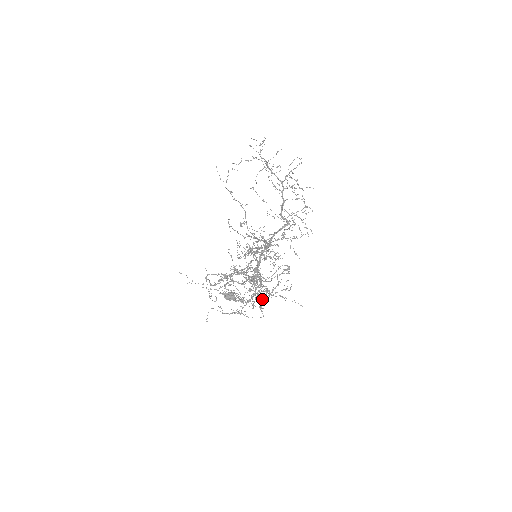
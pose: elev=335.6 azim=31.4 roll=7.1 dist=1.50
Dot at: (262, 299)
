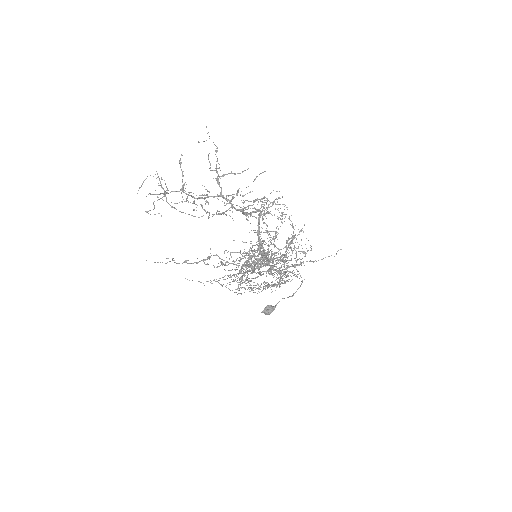
Dot at: (292, 272)
